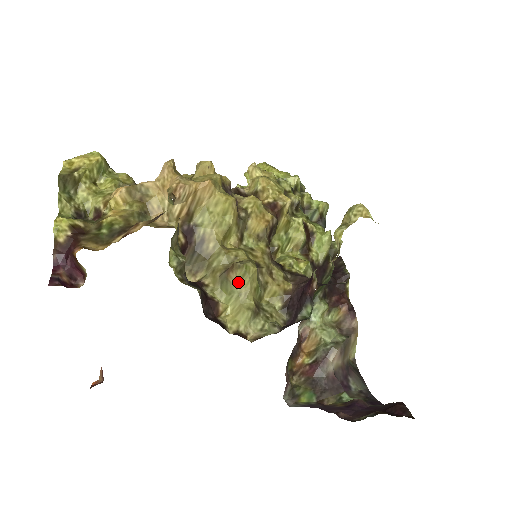
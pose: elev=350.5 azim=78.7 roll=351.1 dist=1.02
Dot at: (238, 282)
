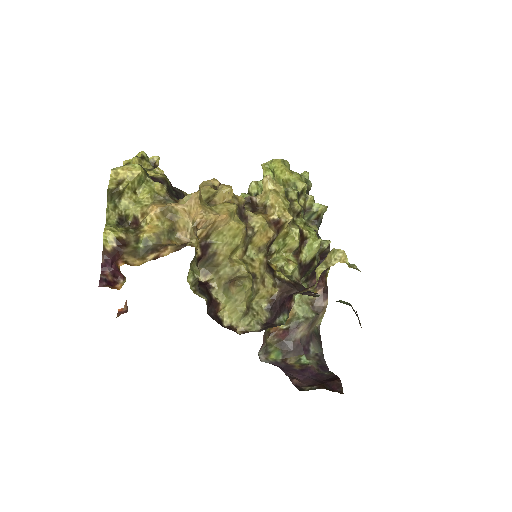
Dot at: (236, 293)
